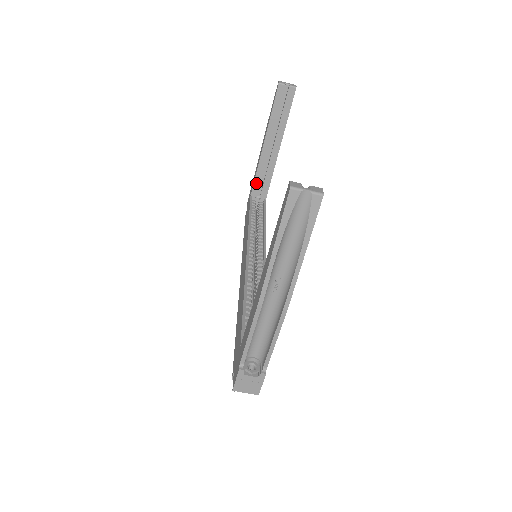
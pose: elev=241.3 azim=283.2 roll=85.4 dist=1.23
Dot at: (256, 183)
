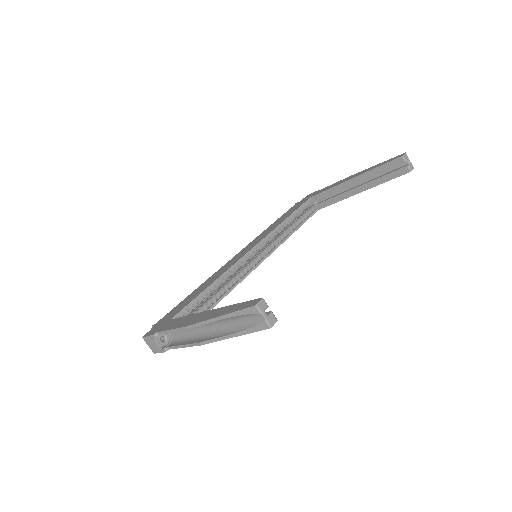
Dot at: (322, 194)
